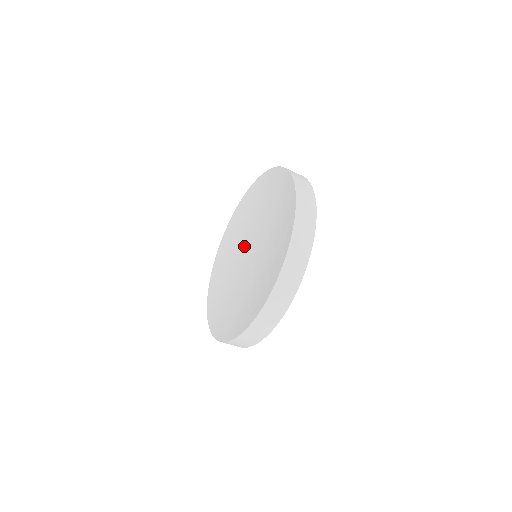
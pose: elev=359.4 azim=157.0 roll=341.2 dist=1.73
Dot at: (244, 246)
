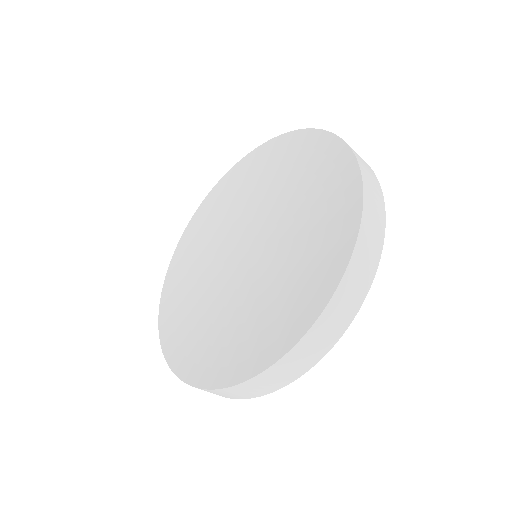
Dot at: (223, 264)
